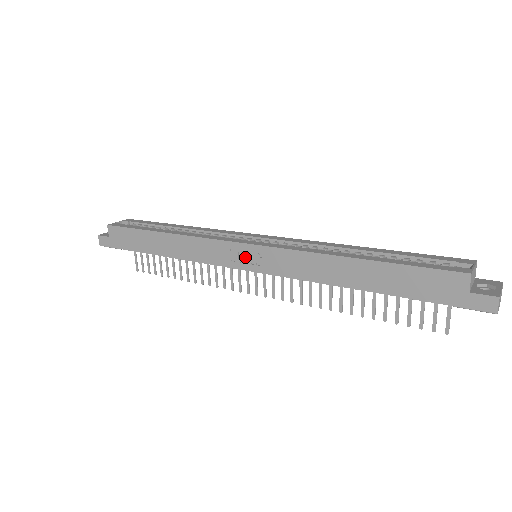
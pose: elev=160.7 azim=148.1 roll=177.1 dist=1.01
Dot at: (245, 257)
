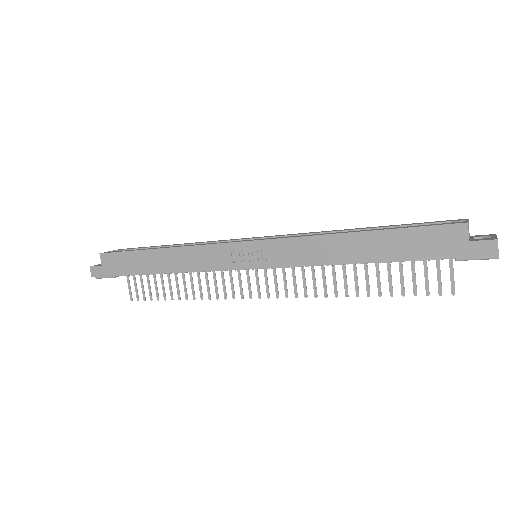
Dot at: (246, 255)
